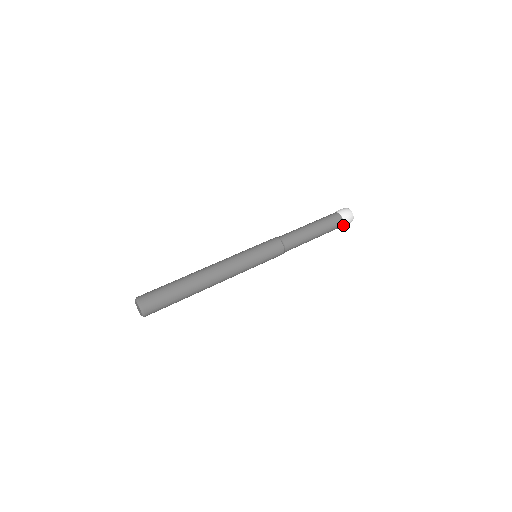
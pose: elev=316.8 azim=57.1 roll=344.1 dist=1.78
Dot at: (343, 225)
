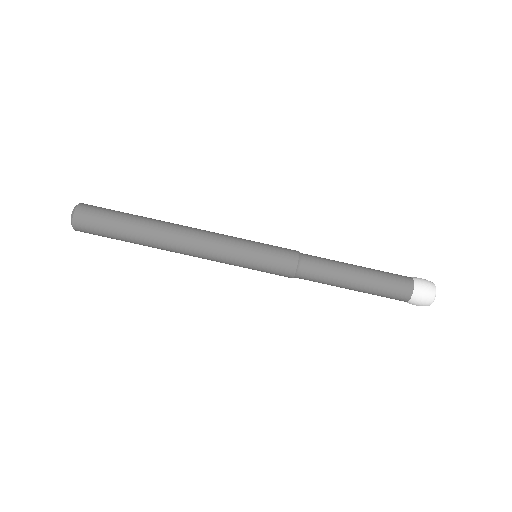
Dot at: occluded
